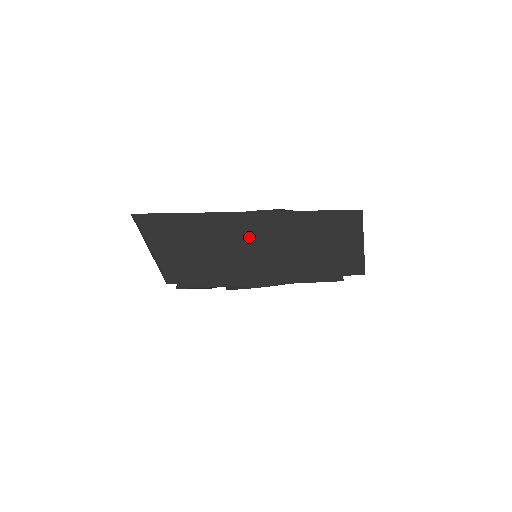
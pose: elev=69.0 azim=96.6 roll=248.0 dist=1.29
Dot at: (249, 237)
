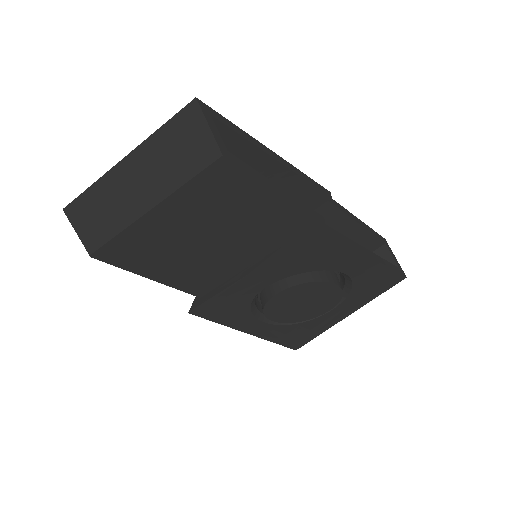
Dot at: (128, 180)
